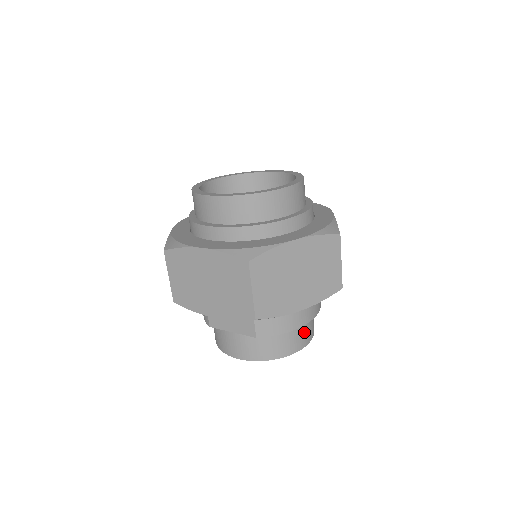
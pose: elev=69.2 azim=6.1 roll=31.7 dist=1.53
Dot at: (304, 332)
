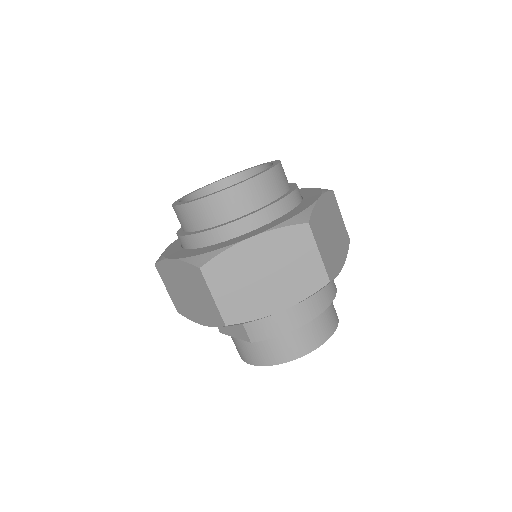
Dot at: (311, 332)
